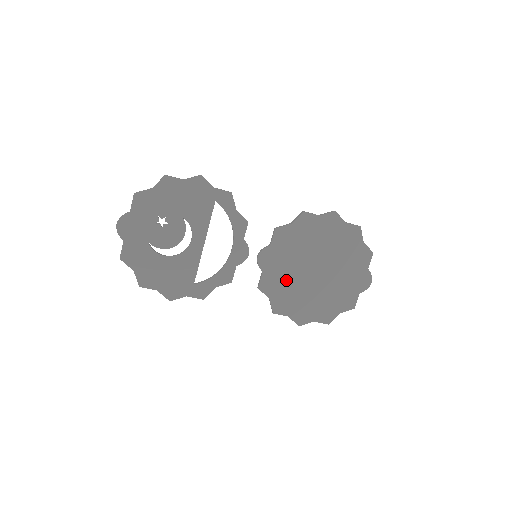
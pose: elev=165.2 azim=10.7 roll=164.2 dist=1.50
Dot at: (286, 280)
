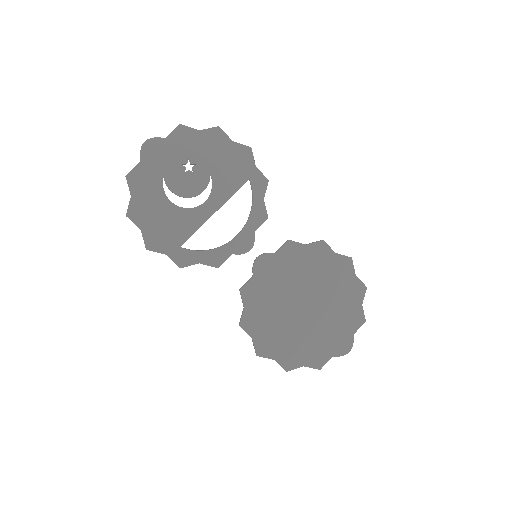
Dot at: (271, 298)
